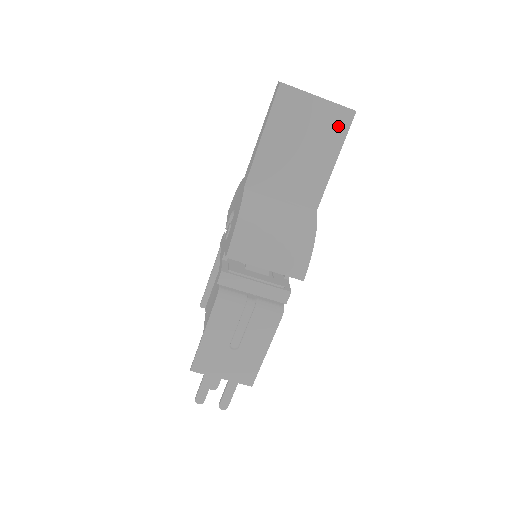
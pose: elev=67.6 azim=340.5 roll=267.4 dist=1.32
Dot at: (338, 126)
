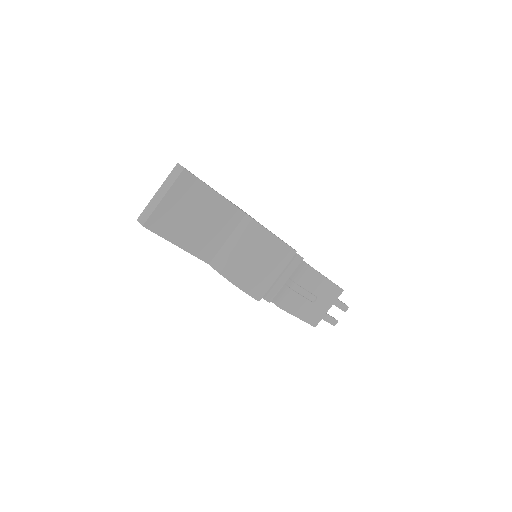
Dot at: (191, 186)
